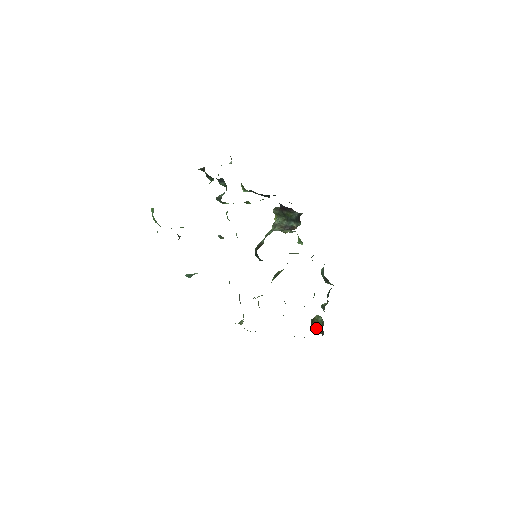
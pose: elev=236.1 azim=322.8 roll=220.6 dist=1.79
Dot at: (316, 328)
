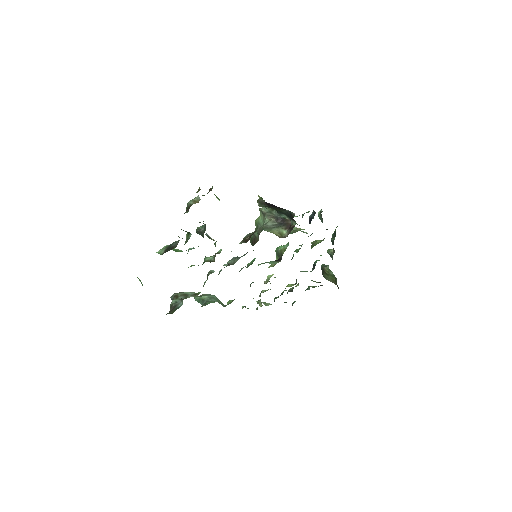
Dot at: (329, 279)
